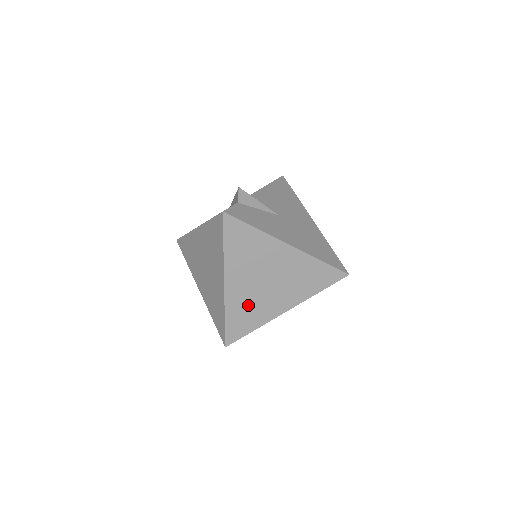
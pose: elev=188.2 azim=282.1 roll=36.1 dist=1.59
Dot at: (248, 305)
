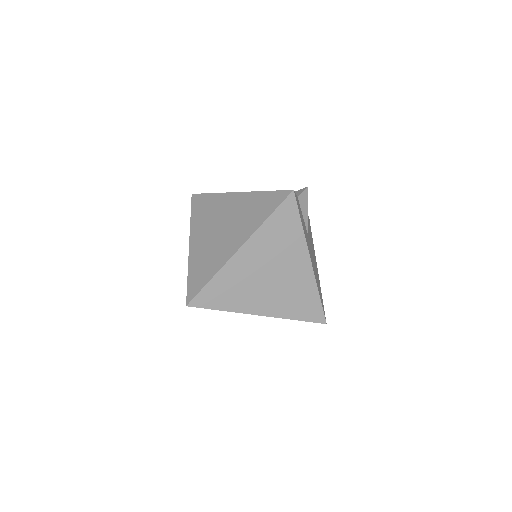
Dot at: (238, 283)
